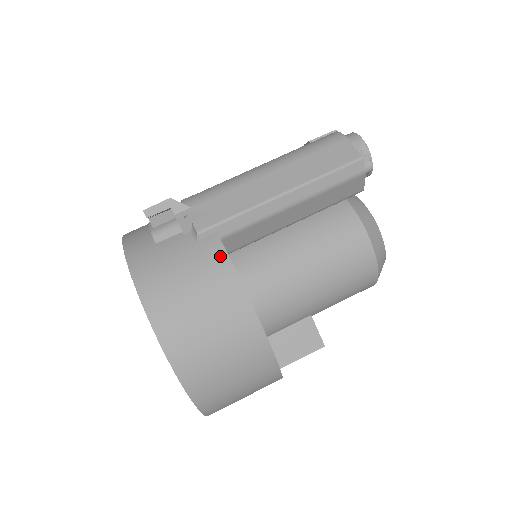
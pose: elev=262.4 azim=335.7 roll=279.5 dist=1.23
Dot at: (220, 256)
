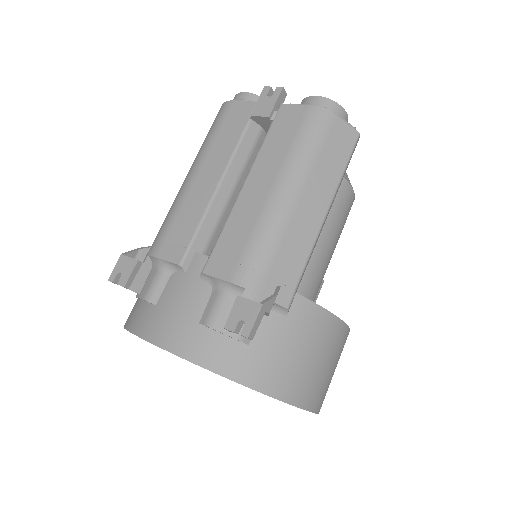
Dot at: (315, 312)
